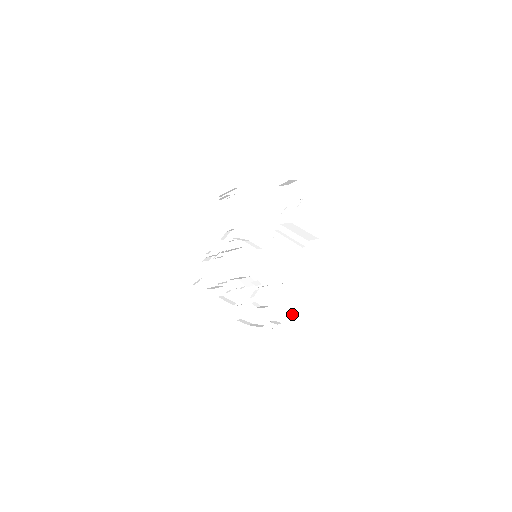
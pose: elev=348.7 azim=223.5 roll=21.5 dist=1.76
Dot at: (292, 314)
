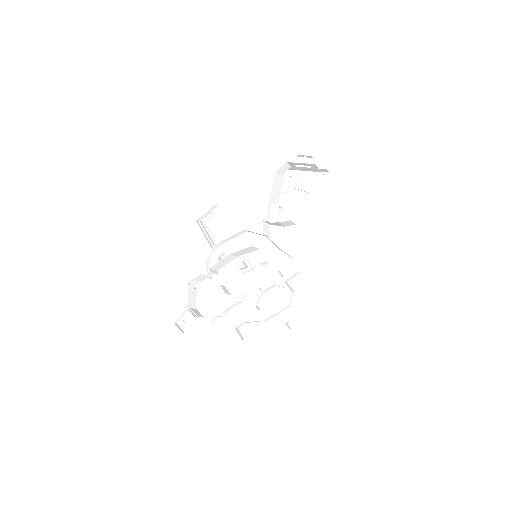
Dot at: (311, 301)
